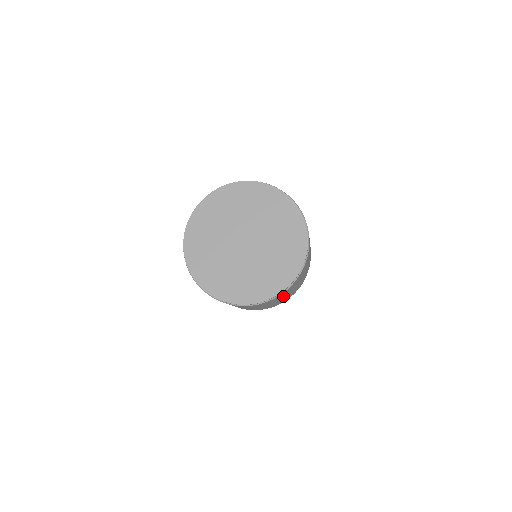
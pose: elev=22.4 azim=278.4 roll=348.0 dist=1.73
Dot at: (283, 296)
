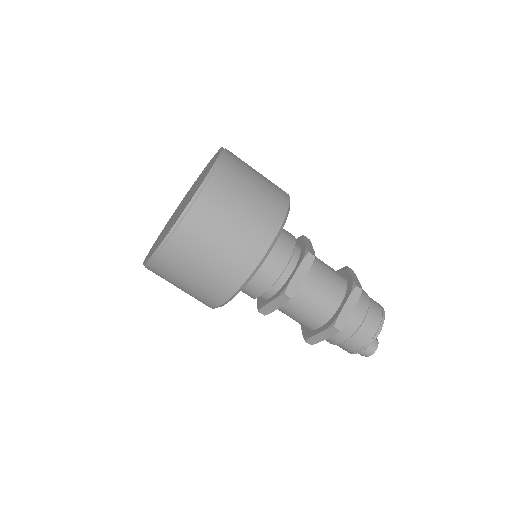
Dot at: (226, 212)
